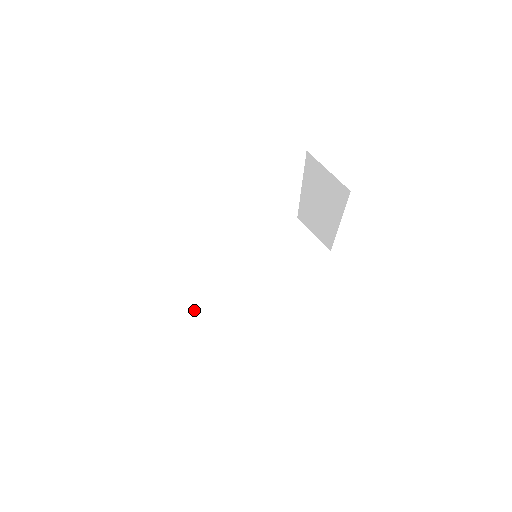
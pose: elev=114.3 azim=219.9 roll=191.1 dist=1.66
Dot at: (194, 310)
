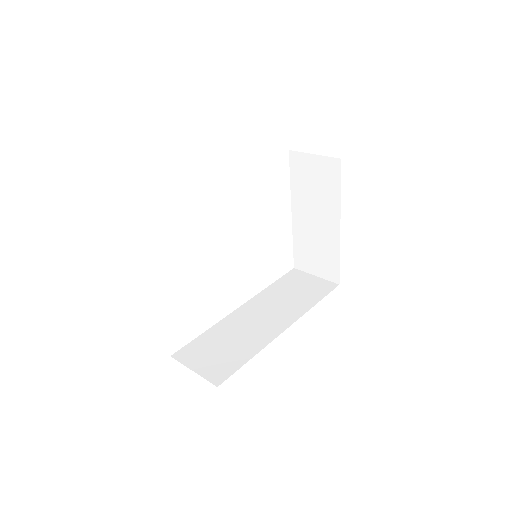
Dot at: (187, 356)
